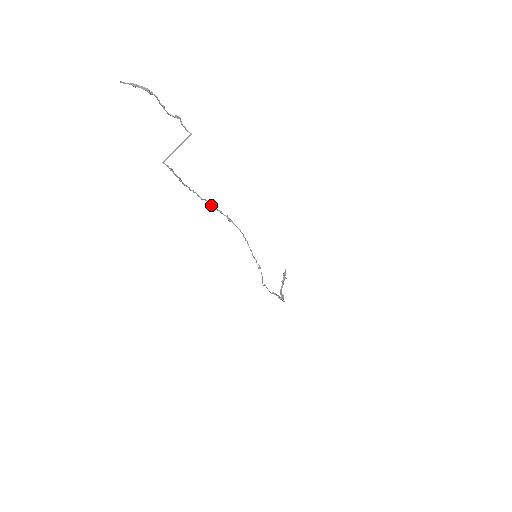
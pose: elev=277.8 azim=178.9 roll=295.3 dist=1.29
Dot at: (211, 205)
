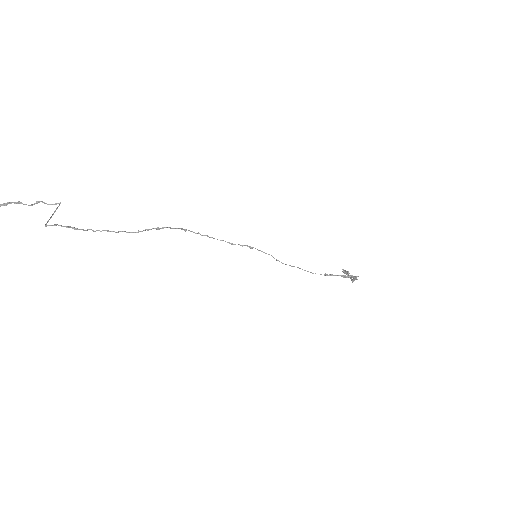
Dot at: (132, 232)
